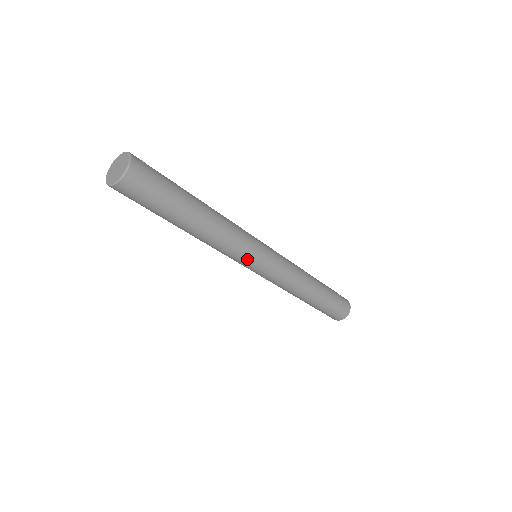
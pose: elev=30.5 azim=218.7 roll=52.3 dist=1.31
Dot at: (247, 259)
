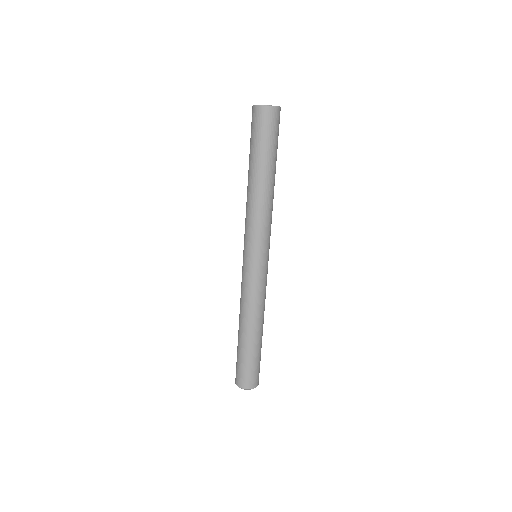
Dot at: (253, 243)
